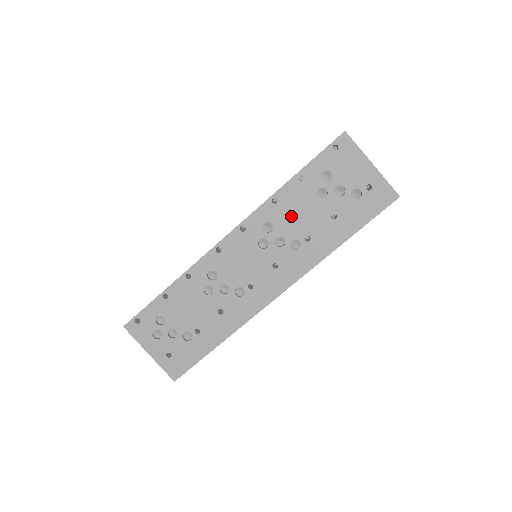
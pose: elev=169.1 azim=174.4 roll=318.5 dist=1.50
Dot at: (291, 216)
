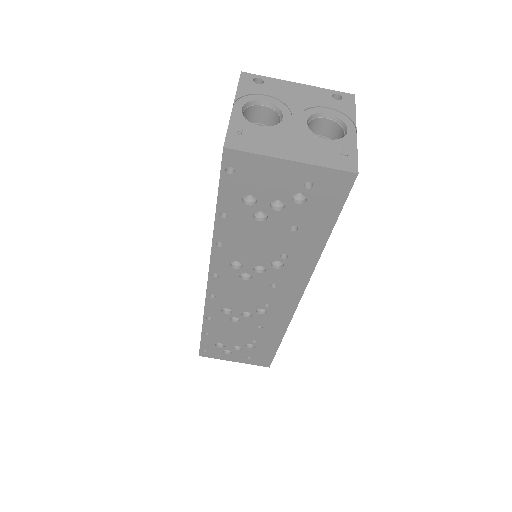
Dot at: (249, 248)
